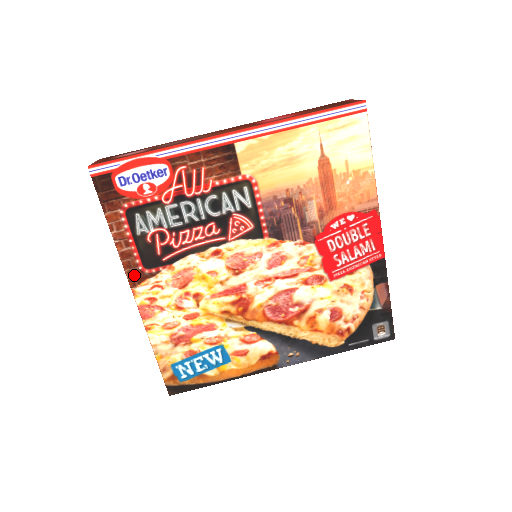
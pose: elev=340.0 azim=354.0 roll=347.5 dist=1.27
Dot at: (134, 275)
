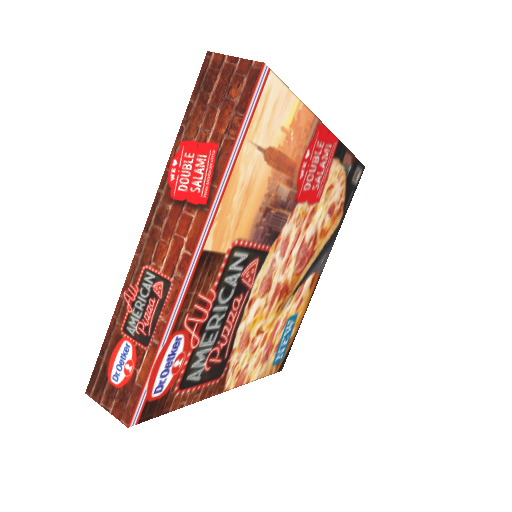
Dot at: (218, 388)
